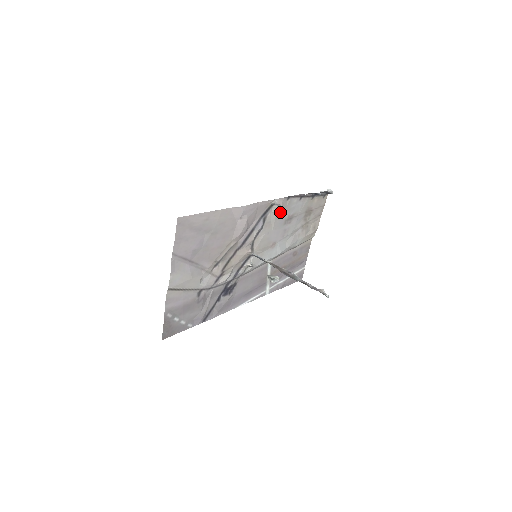
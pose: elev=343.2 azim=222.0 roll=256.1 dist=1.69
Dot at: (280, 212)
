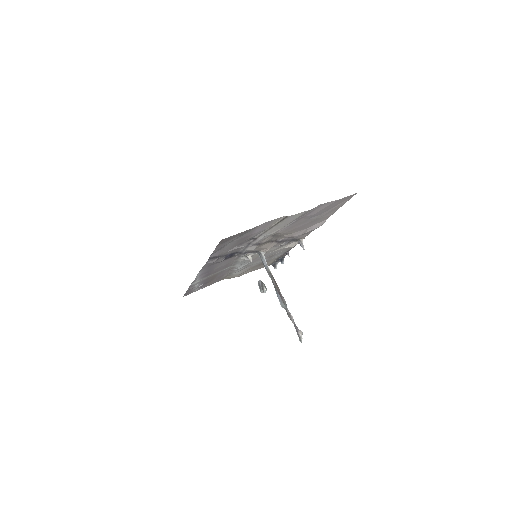
Dot at: (286, 248)
